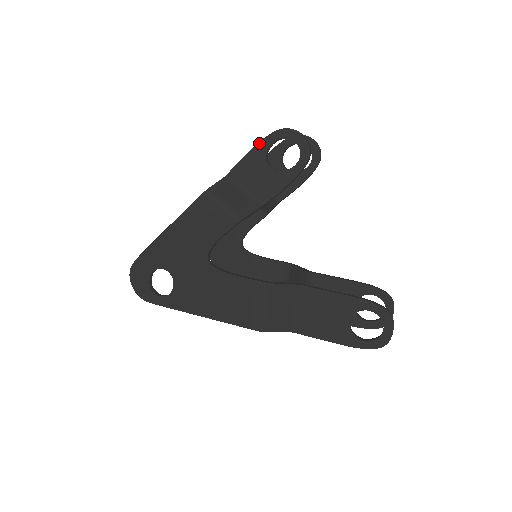
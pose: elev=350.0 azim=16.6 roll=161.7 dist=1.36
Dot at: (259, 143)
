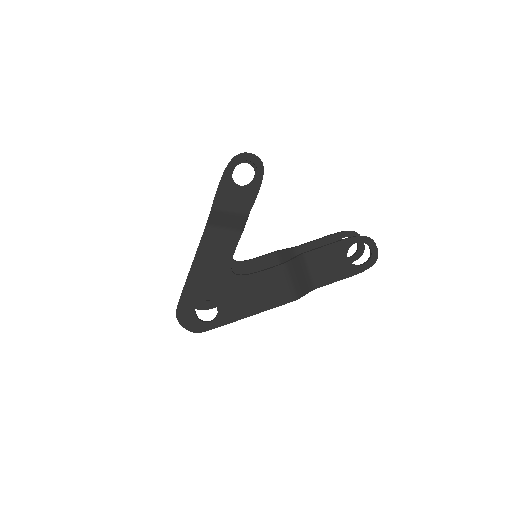
Dot at: (223, 174)
